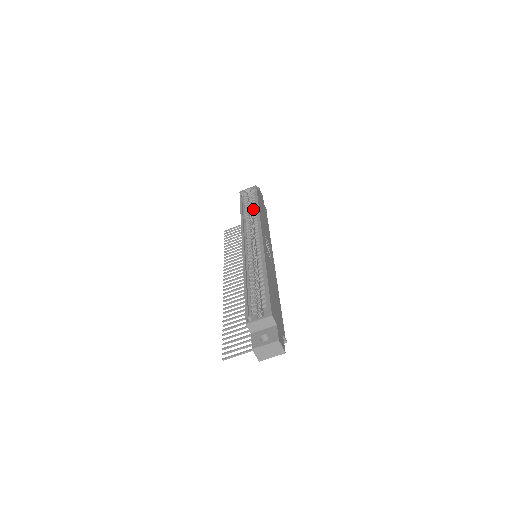
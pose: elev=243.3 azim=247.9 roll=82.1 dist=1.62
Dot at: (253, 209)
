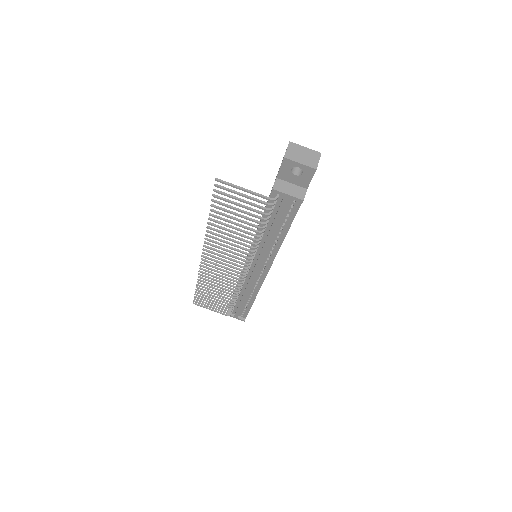
Dot at: occluded
